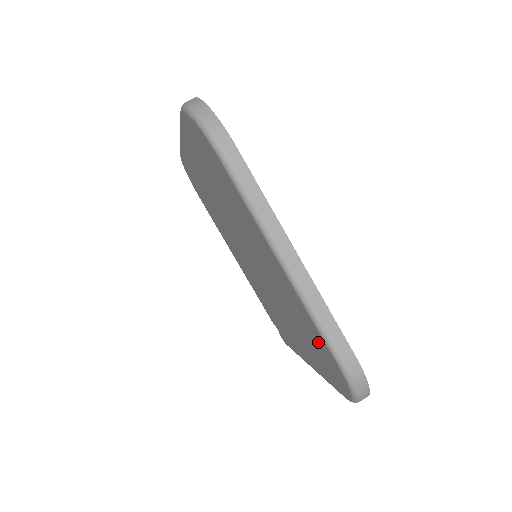
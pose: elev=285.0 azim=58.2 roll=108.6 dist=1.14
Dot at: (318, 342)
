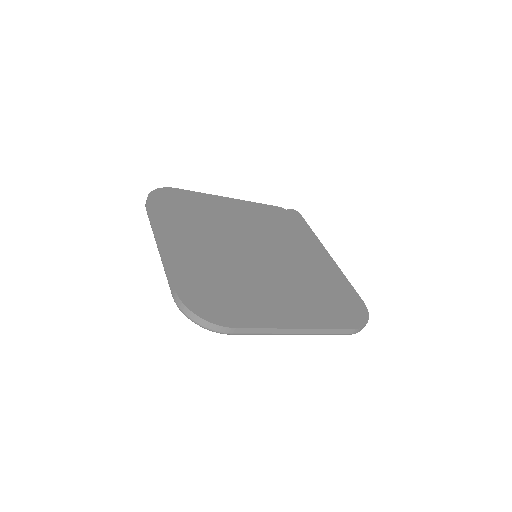
Dot at: occluded
